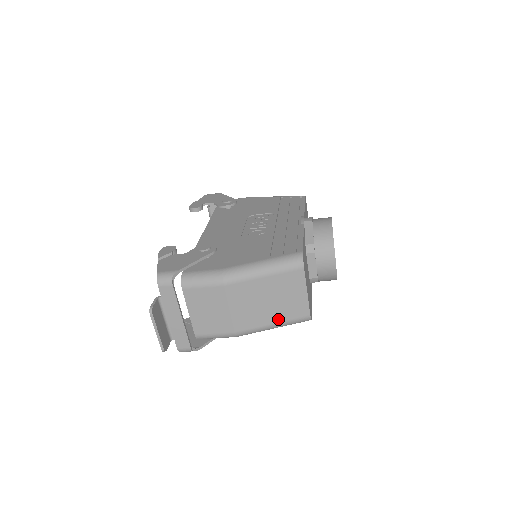
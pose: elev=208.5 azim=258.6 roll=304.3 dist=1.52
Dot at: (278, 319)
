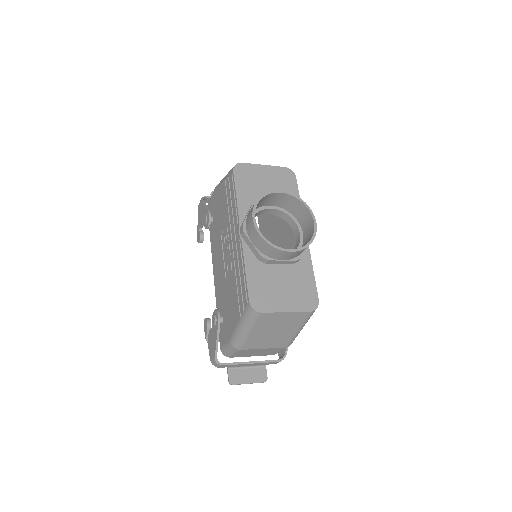
Dot at: (296, 328)
